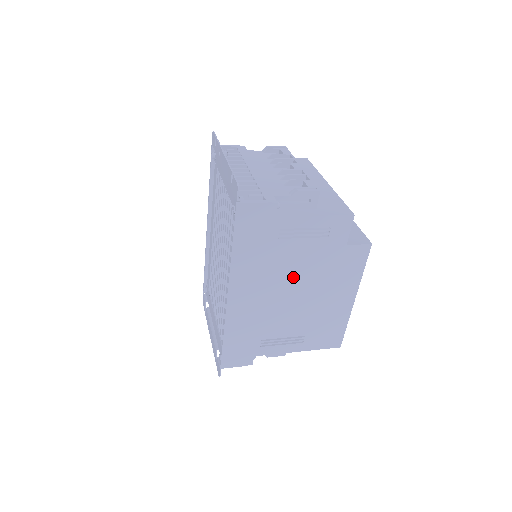
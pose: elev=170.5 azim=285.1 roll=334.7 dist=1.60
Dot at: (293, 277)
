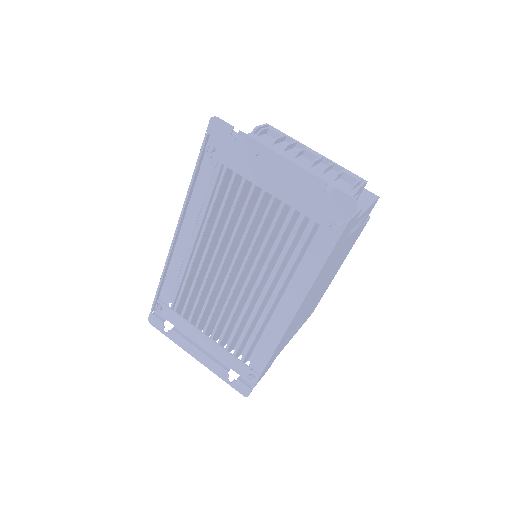
Dot at: (330, 271)
